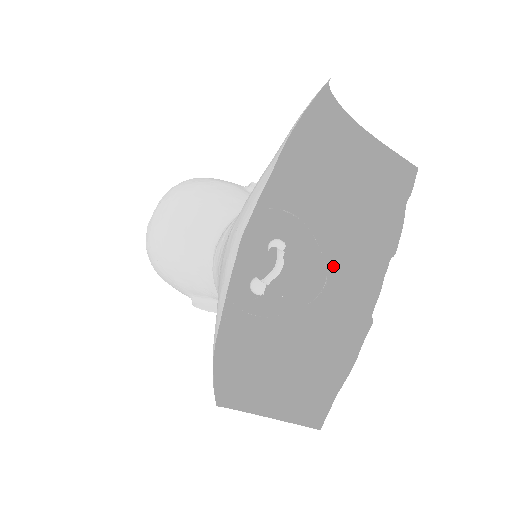
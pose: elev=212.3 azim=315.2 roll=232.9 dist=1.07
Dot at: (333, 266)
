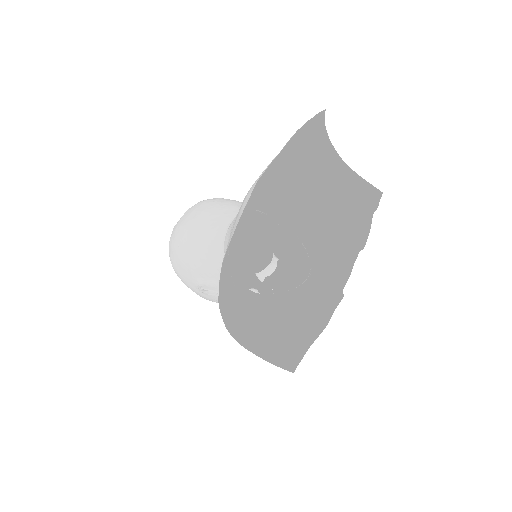
Dot at: (316, 258)
